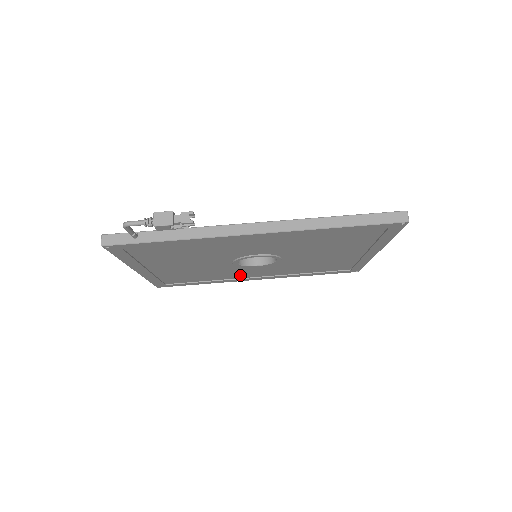
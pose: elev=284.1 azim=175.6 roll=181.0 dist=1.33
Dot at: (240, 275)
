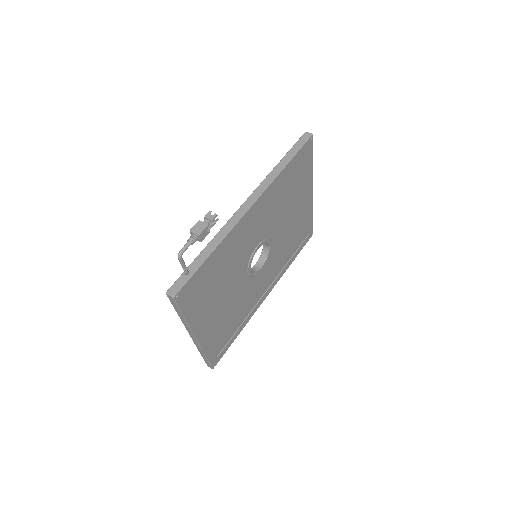
Dot at: (255, 297)
